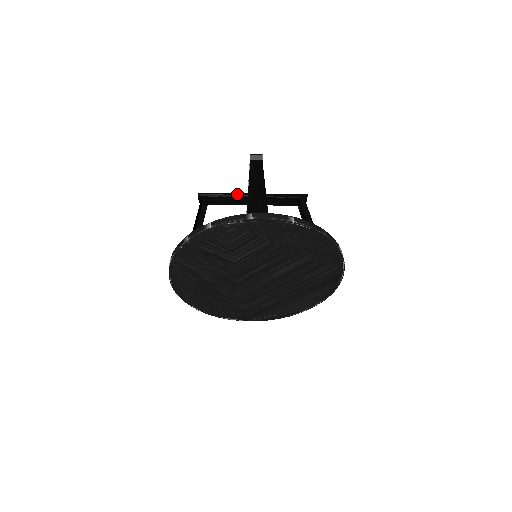
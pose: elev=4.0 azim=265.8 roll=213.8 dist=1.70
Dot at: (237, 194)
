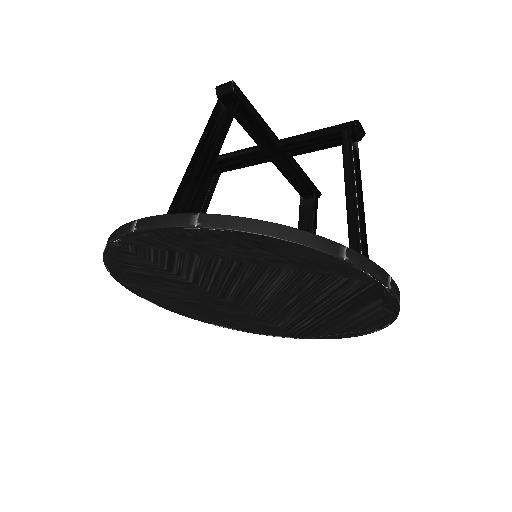
Dot at: (248, 149)
